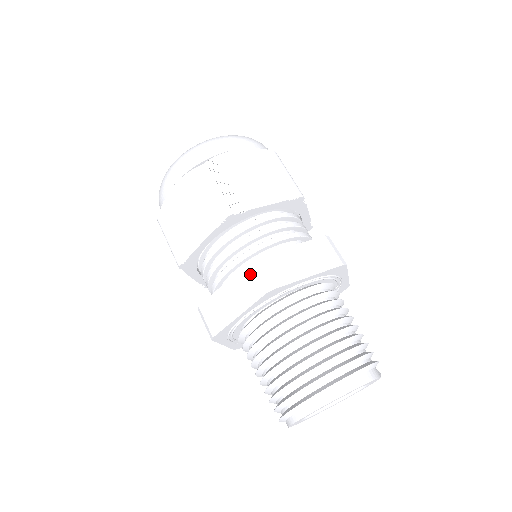
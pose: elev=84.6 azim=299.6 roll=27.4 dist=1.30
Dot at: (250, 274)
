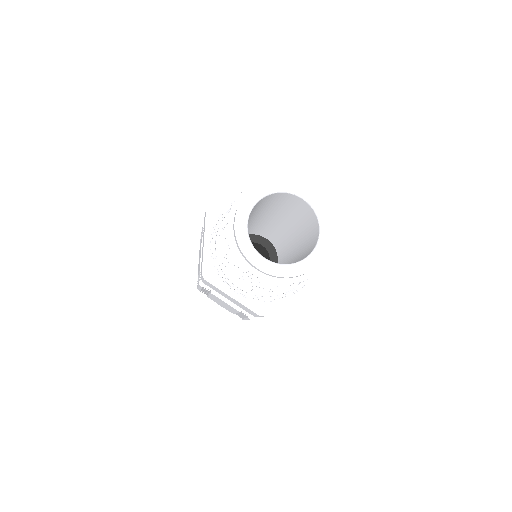
Dot at: (204, 219)
